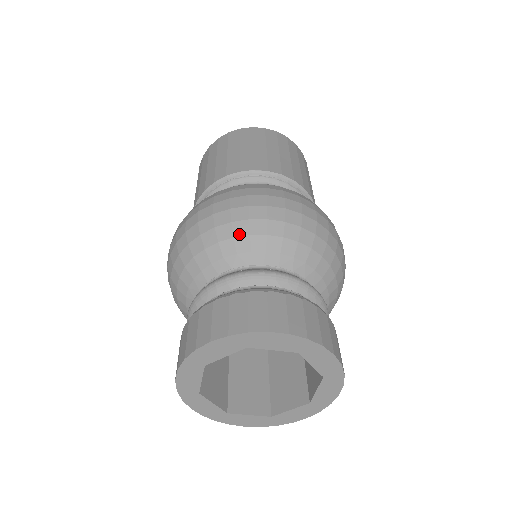
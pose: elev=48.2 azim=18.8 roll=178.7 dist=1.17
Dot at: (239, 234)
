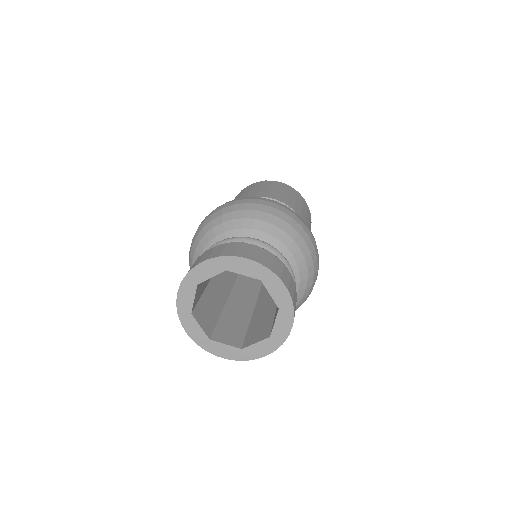
Dot at: (201, 238)
